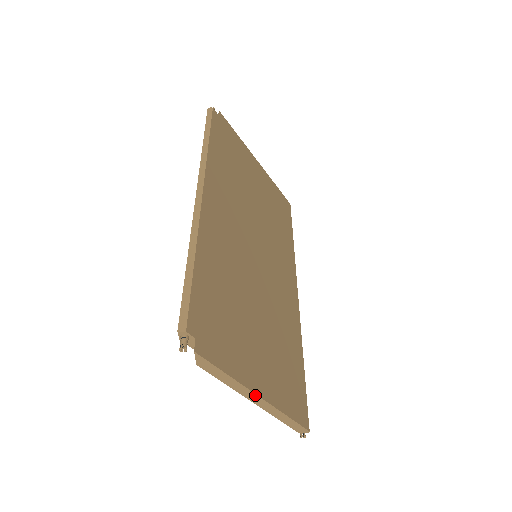
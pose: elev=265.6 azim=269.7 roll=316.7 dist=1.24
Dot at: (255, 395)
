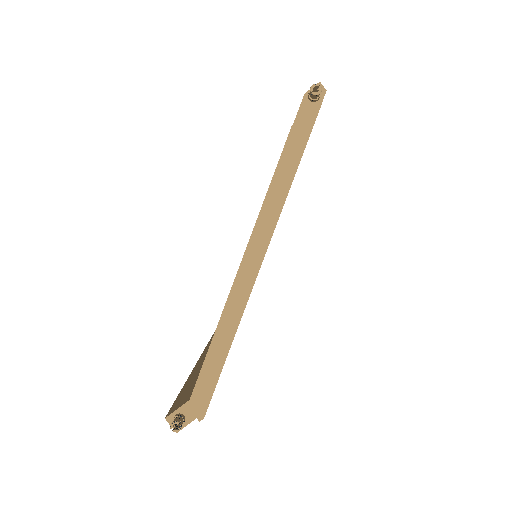
Dot at: (263, 251)
